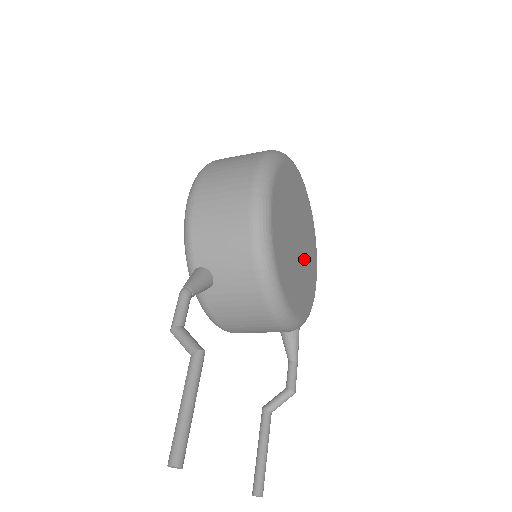
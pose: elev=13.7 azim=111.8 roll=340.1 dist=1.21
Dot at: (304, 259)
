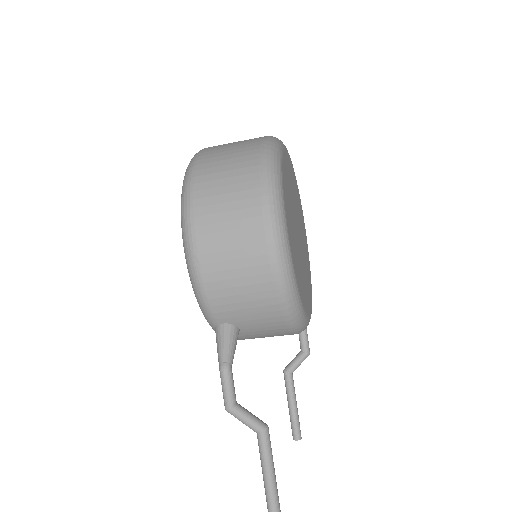
Dot at: (302, 240)
